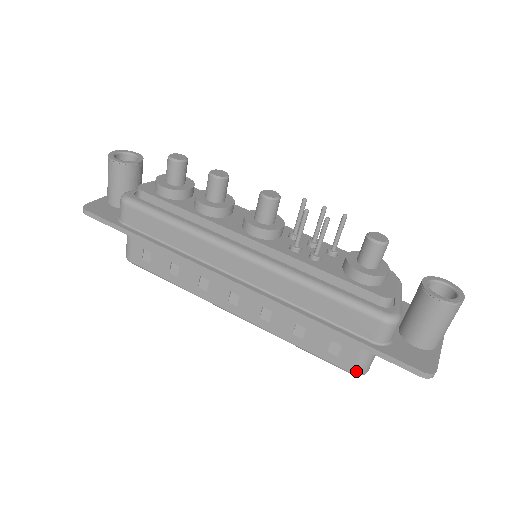
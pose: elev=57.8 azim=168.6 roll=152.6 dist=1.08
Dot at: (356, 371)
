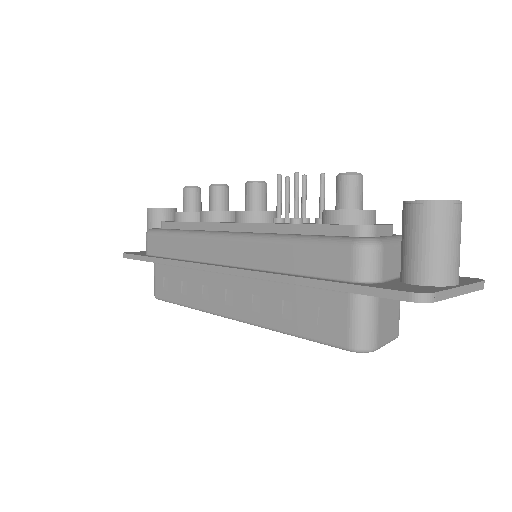
Dot at: (353, 343)
